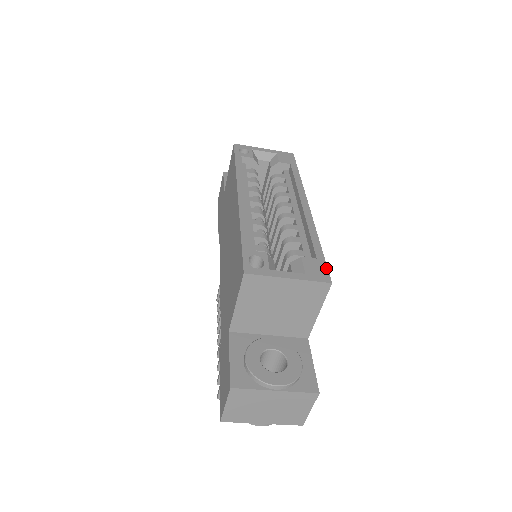
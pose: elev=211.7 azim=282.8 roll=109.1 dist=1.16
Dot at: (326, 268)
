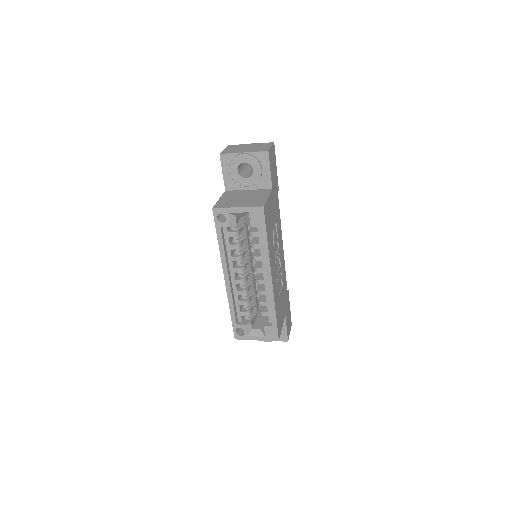
Dot at: (277, 332)
